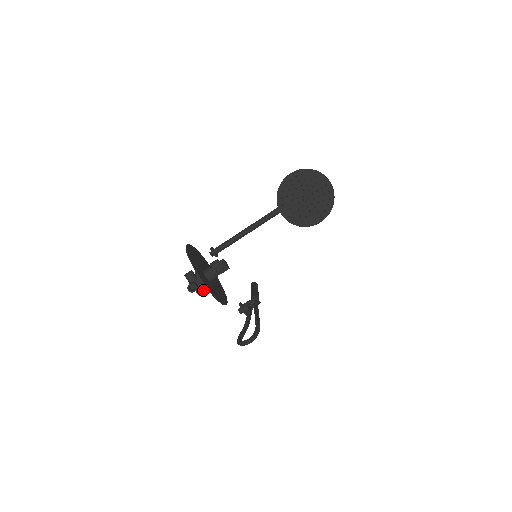
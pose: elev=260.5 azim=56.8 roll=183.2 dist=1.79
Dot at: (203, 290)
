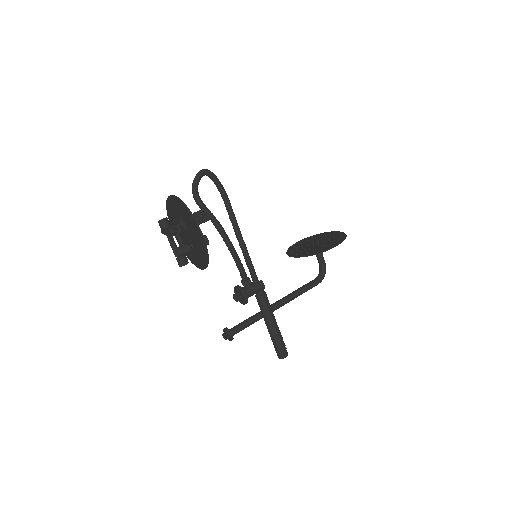
Dot at: (176, 226)
